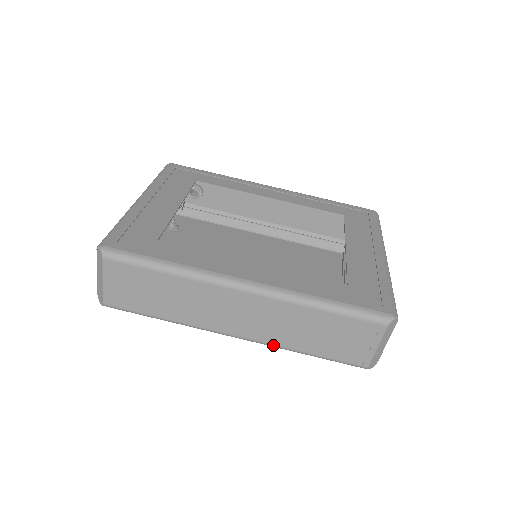
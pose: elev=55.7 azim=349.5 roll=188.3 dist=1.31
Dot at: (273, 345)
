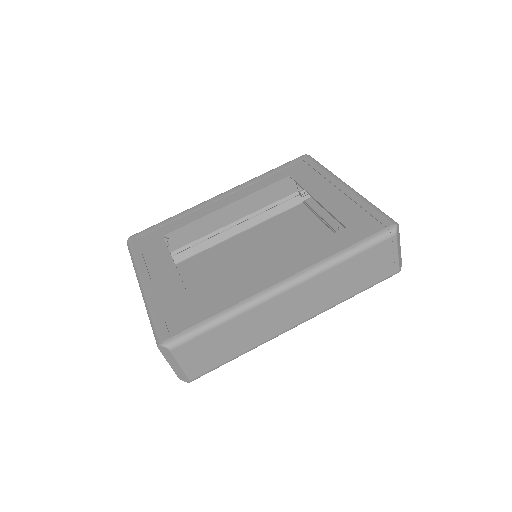
Dot at: (328, 309)
